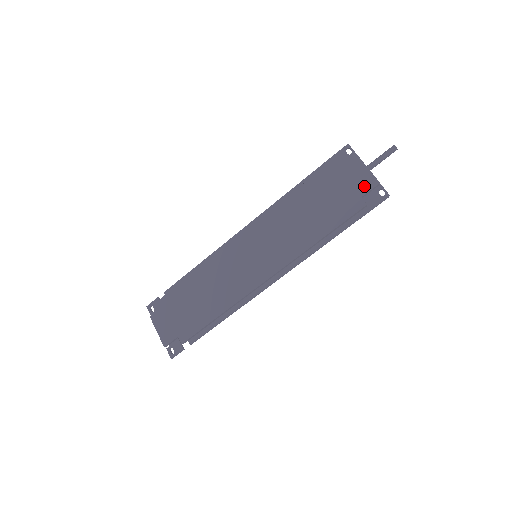
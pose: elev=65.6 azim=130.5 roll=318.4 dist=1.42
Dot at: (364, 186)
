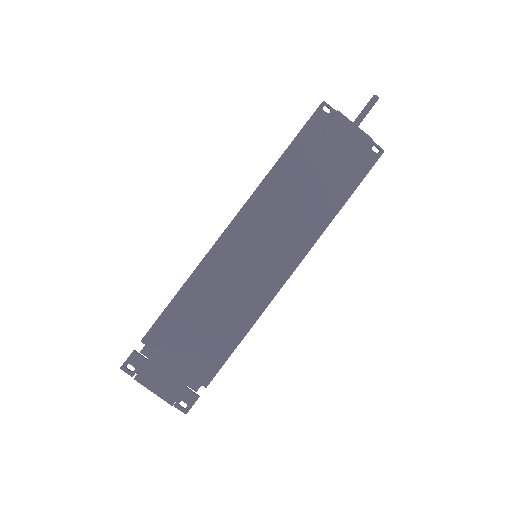
Dot at: (358, 146)
